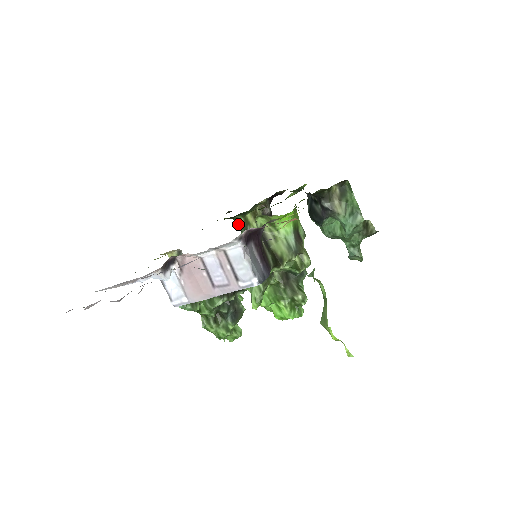
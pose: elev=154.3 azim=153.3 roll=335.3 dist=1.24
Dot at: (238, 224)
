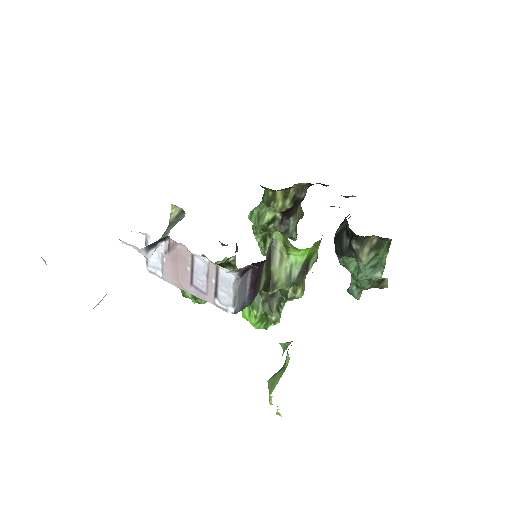
Dot at: (264, 194)
